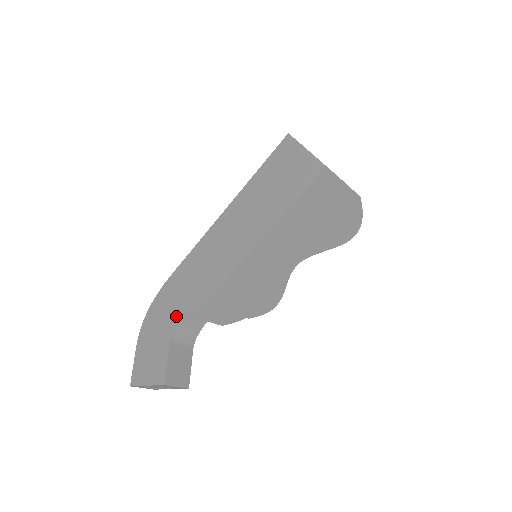
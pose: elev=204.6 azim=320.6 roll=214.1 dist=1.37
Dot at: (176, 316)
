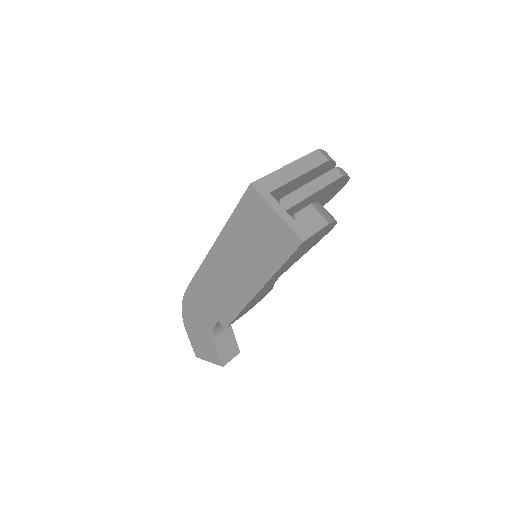
Dot at: (209, 322)
